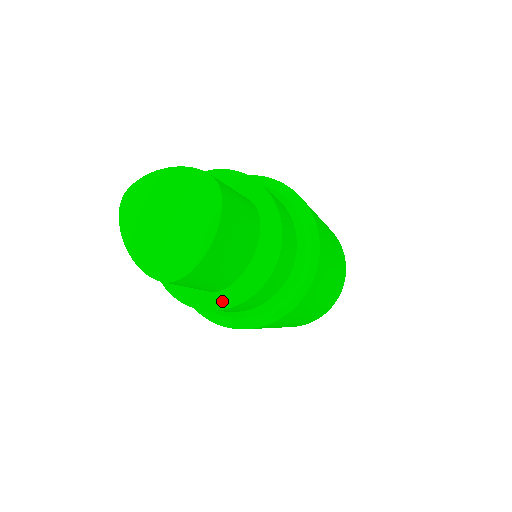
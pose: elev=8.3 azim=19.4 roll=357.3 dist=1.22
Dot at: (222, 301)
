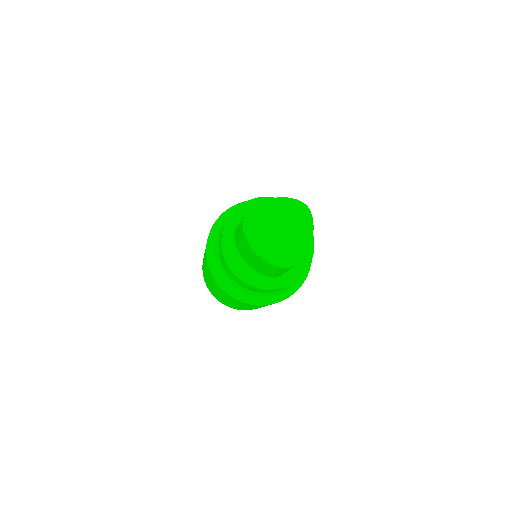
Dot at: (283, 282)
